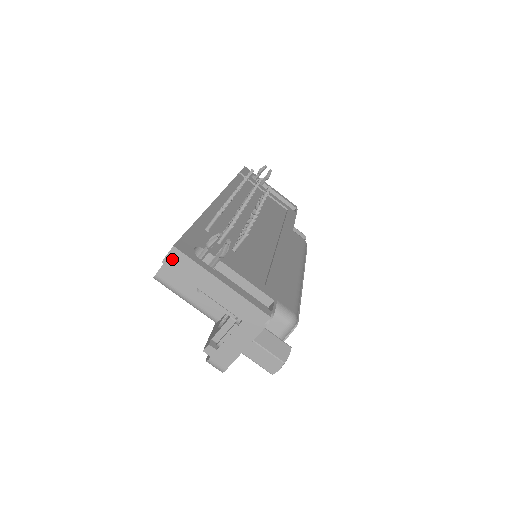
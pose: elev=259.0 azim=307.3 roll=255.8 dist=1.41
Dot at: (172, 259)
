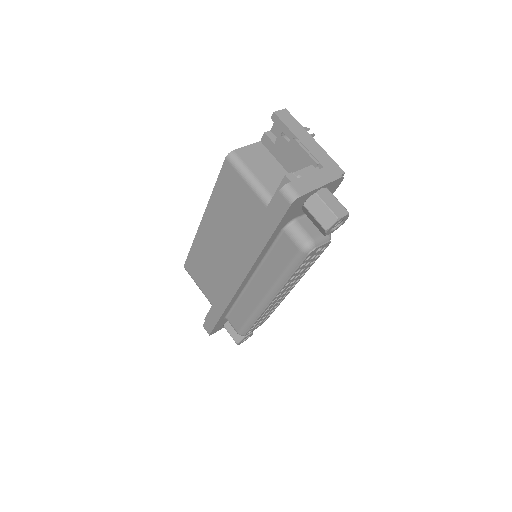
Dot at: (282, 114)
